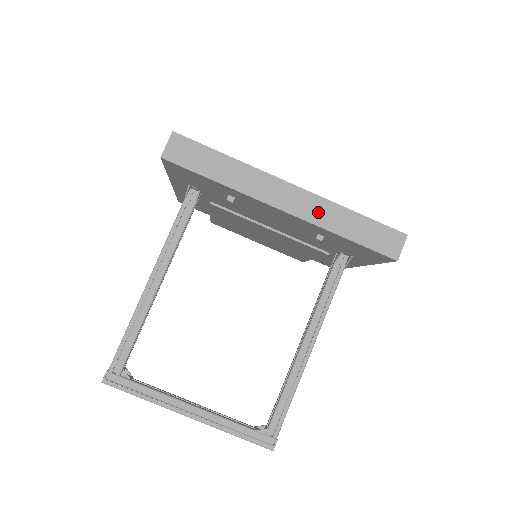
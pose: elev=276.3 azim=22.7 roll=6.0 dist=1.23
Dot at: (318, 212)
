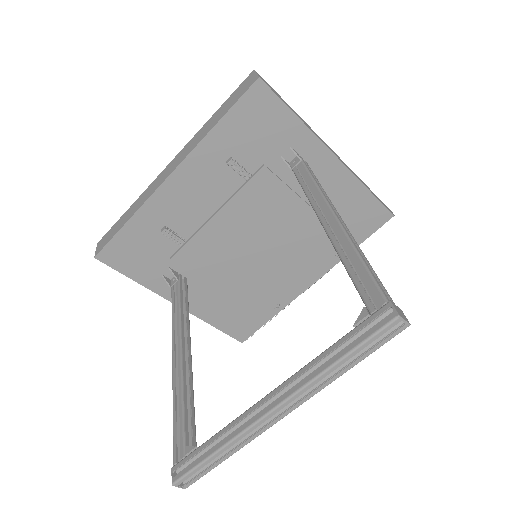
Dot at: (191, 146)
